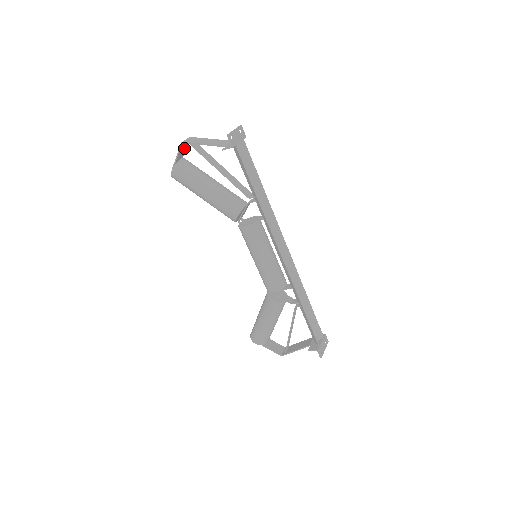
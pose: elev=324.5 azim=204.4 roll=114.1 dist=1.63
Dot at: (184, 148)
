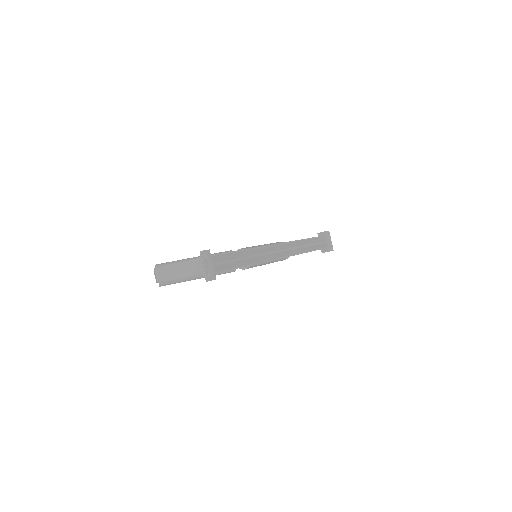
Dot at: occluded
